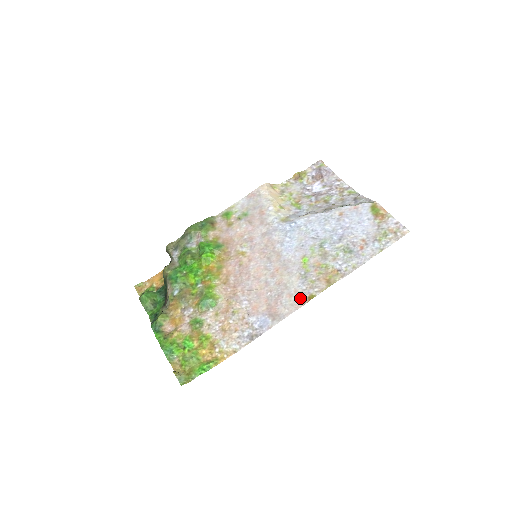
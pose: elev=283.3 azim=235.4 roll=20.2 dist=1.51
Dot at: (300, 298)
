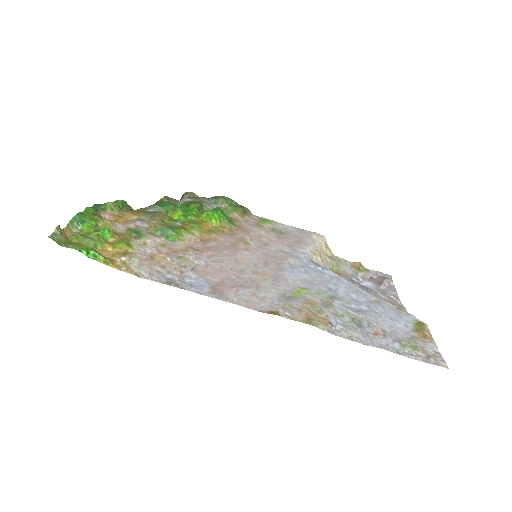
Dot at: (262, 304)
